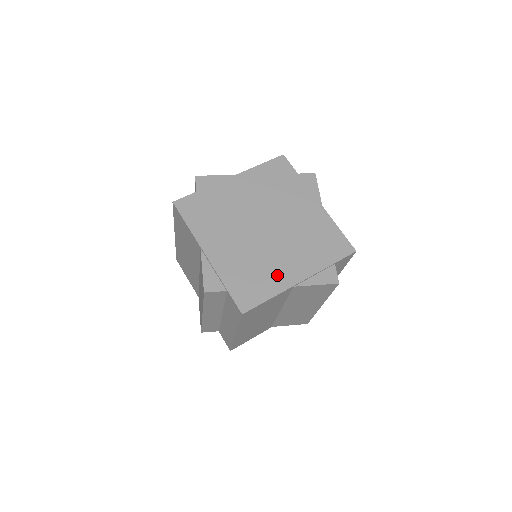
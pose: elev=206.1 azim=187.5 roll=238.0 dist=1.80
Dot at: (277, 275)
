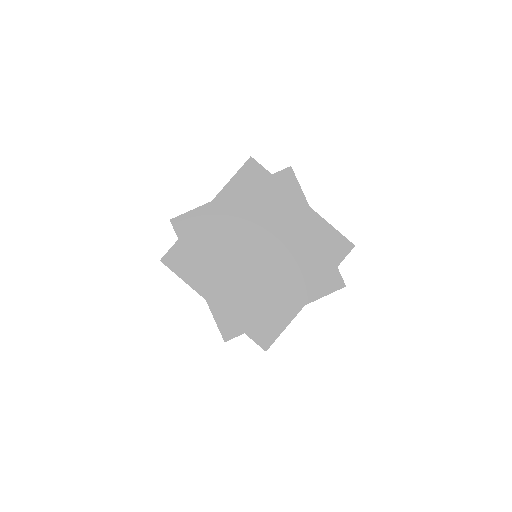
Dot at: (286, 301)
